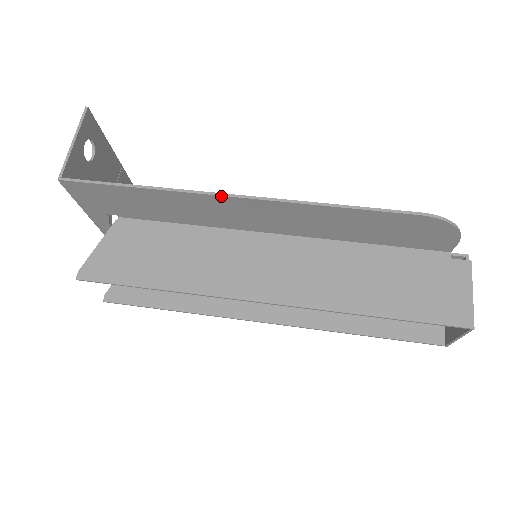
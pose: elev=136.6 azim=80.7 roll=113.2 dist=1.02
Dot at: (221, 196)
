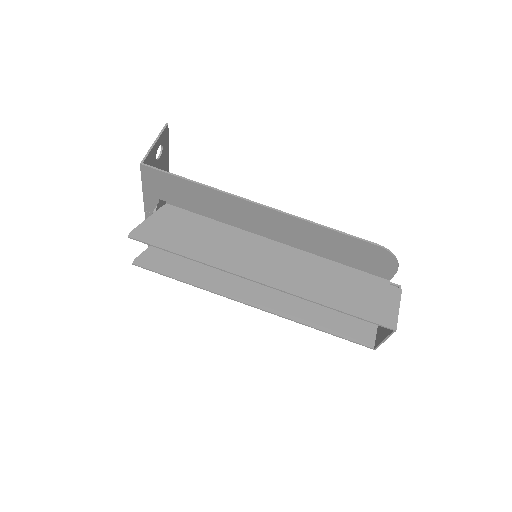
Dot at: (251, 202)
